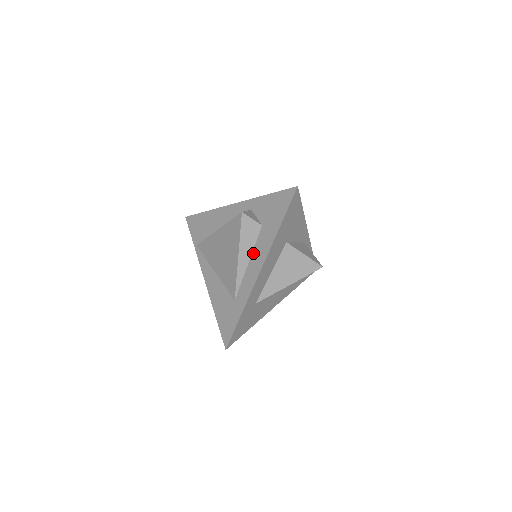
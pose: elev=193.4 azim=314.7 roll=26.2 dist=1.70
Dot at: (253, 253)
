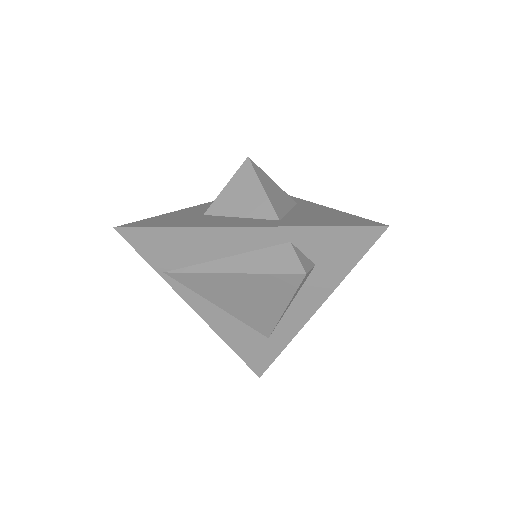
Dot at: (299, 295)
